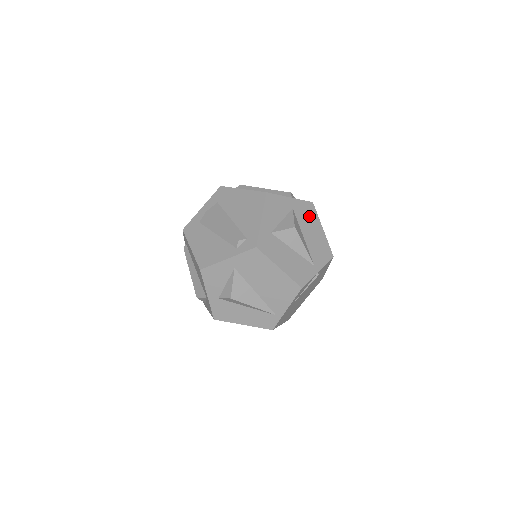
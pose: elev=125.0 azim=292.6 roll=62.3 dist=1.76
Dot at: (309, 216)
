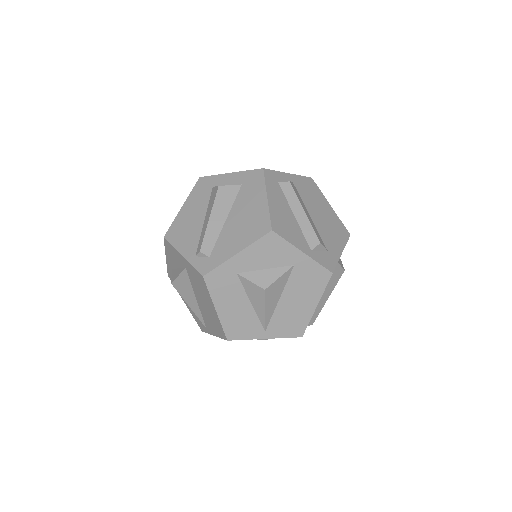
Dot at: (311, 284)
